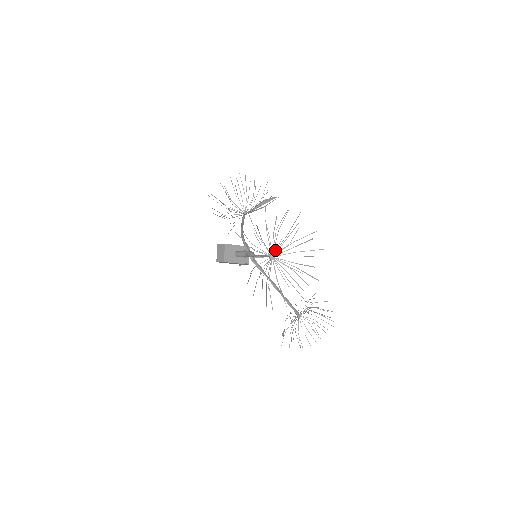
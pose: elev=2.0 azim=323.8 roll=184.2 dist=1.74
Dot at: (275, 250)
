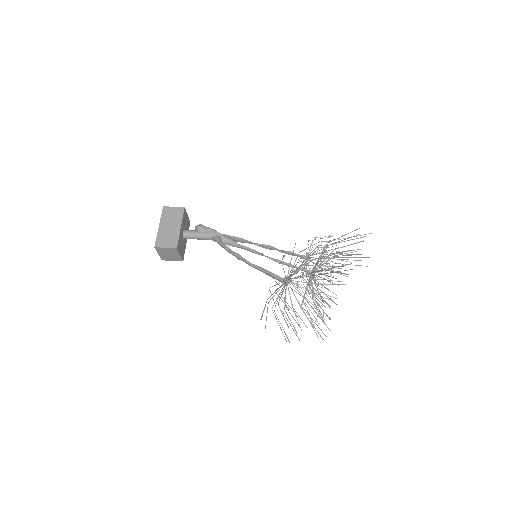
Dot at: occluded
